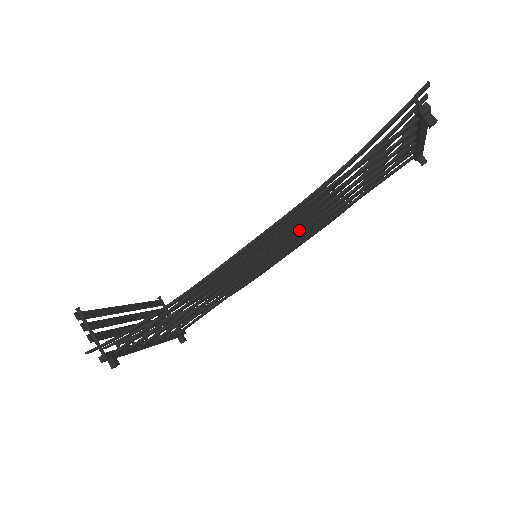
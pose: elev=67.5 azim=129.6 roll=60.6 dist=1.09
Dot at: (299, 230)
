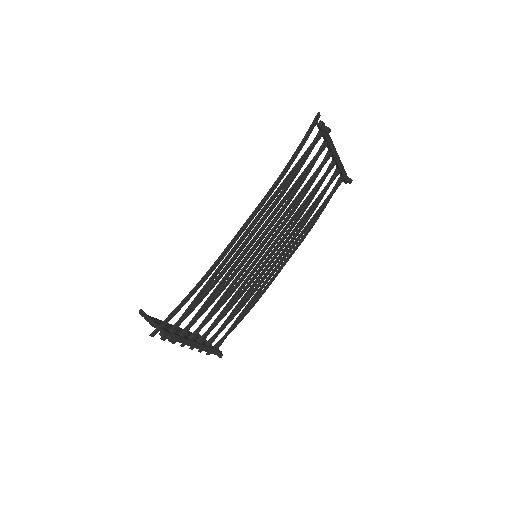
Dot at: (279, 230)
